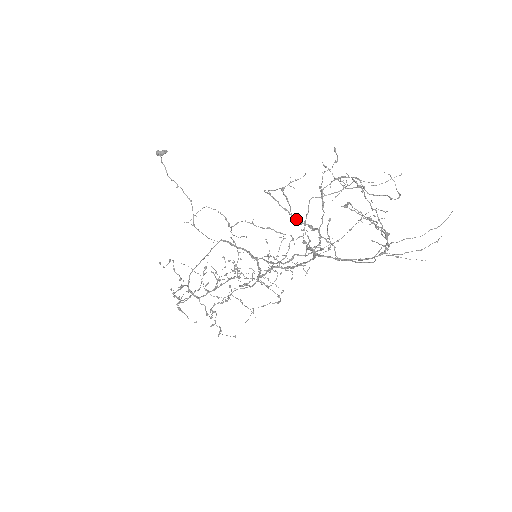
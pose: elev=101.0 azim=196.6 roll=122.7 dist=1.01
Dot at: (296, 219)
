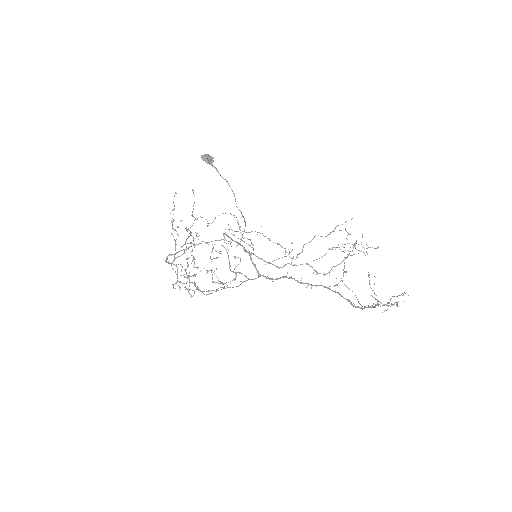
Dot at: (375, 307)
